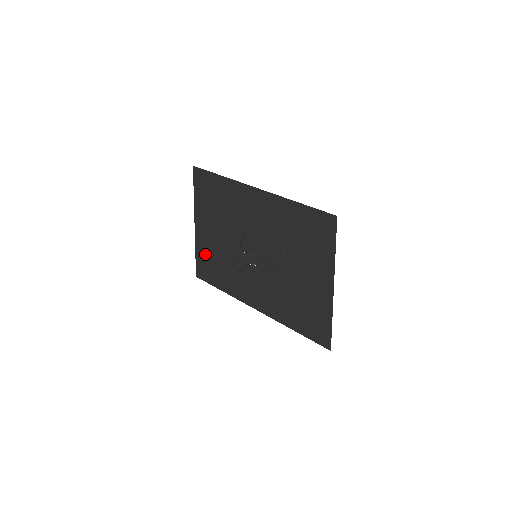
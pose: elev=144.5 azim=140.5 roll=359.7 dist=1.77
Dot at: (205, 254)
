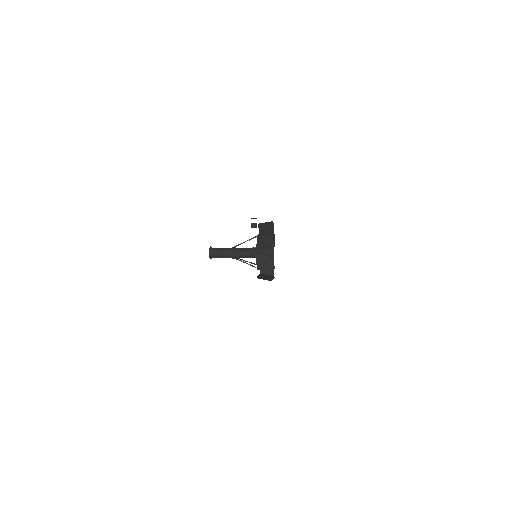
Dot at: occluded
